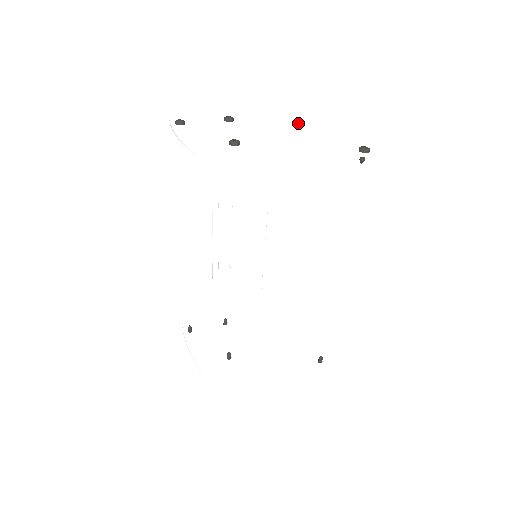
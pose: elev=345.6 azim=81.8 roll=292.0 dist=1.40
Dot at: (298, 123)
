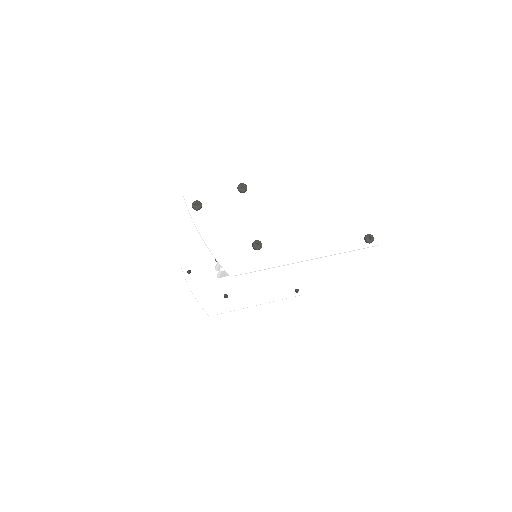
Dot at: (309, 184)
